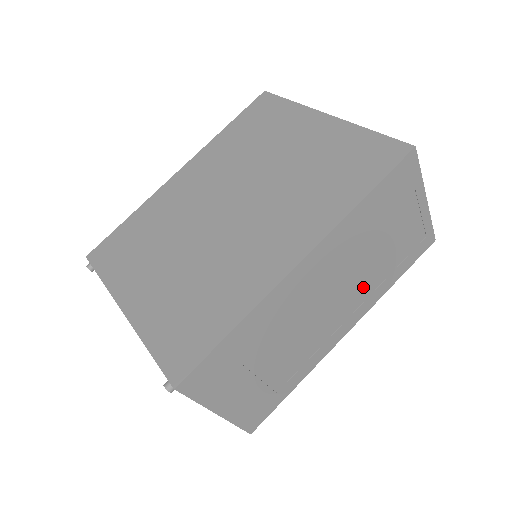
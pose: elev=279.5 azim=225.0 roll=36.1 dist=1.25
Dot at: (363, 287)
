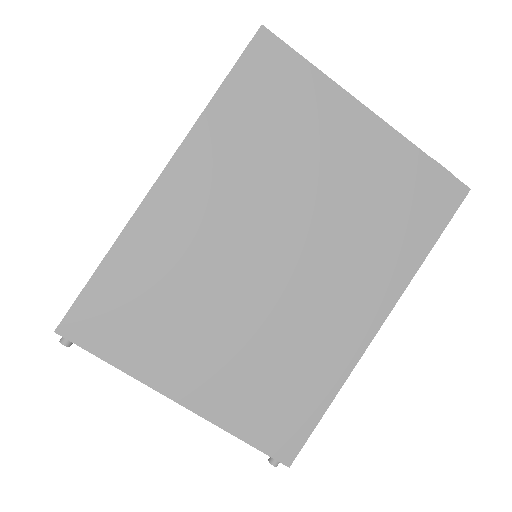
Dot at: occluded
